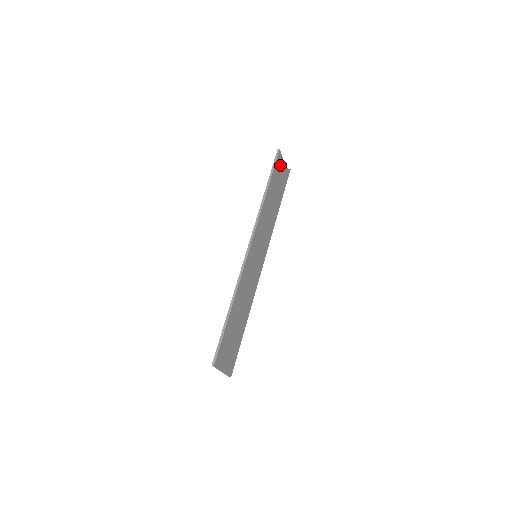
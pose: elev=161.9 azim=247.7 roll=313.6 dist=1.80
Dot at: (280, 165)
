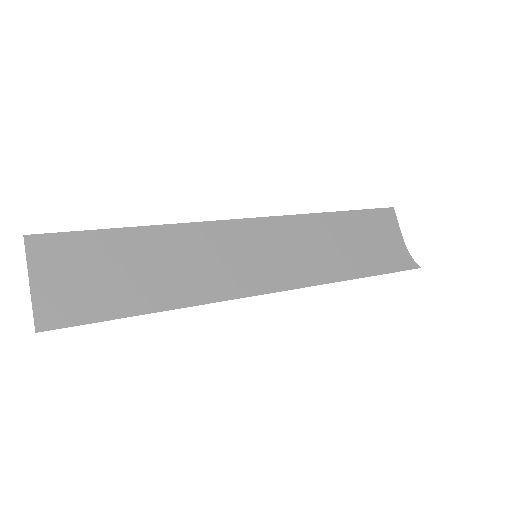
Dot at: (388, 227)
